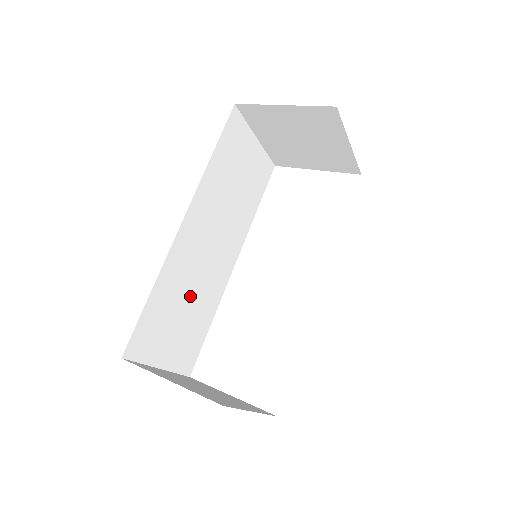
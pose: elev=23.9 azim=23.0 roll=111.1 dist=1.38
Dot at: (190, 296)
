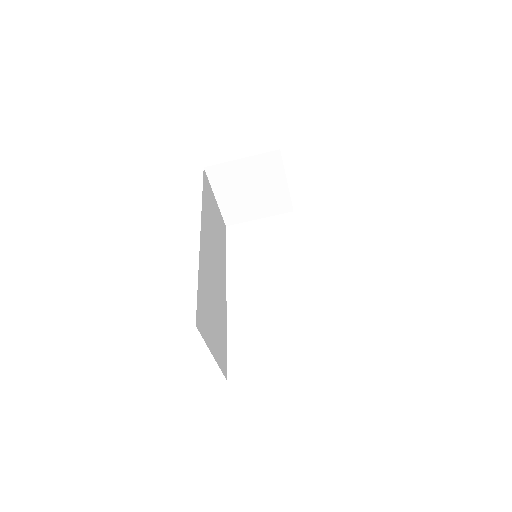
Dot at: (213, 300)
